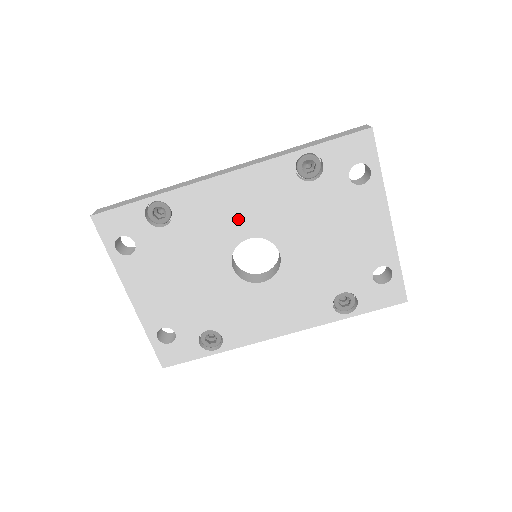
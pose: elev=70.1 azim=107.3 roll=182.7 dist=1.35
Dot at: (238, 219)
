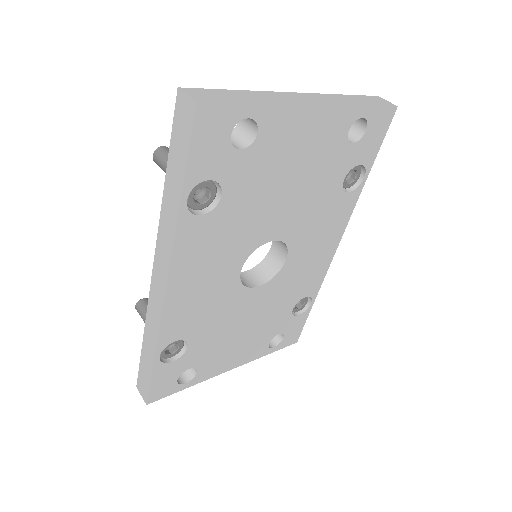
Dot at: (217, 280)
